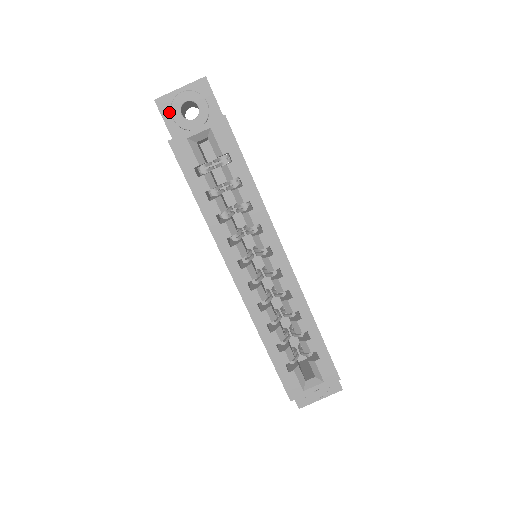
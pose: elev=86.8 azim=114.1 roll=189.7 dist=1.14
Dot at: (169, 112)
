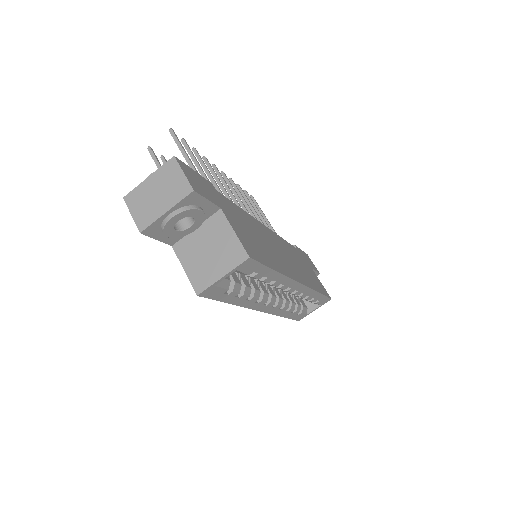
Dot at: (160, 232)
